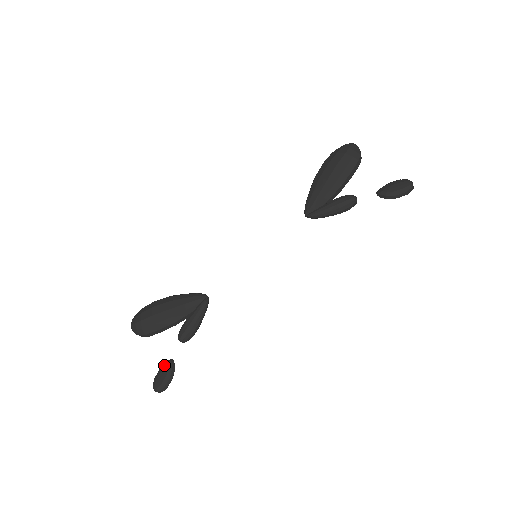
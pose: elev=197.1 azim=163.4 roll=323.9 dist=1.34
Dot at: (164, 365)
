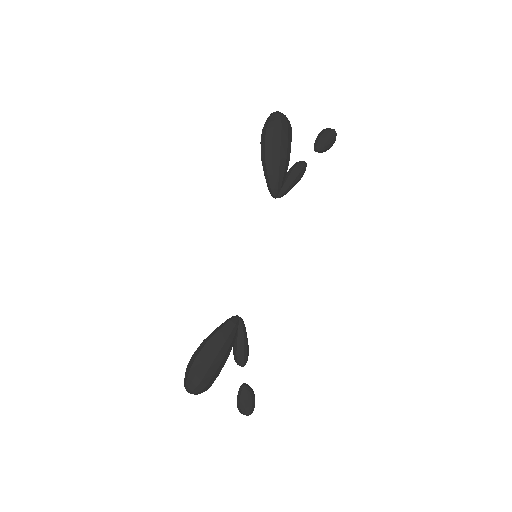
Dot at: (242, 393)
